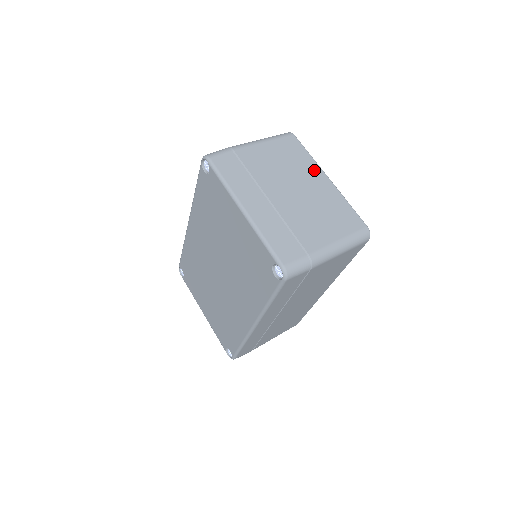
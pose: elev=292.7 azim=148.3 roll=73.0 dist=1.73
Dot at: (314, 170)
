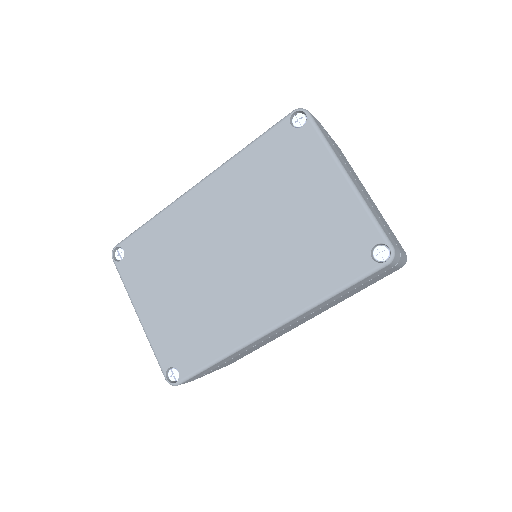
Dot at: (362, 184)
